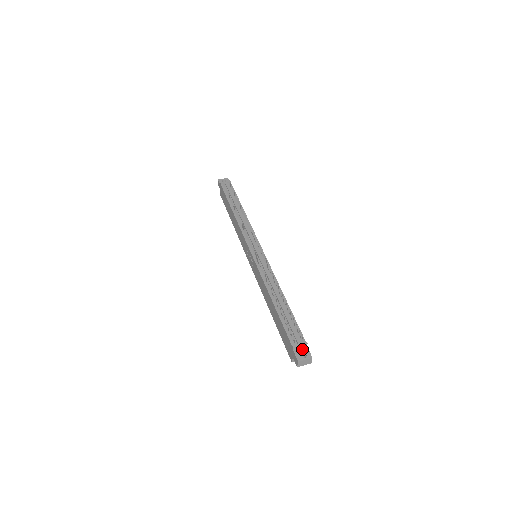
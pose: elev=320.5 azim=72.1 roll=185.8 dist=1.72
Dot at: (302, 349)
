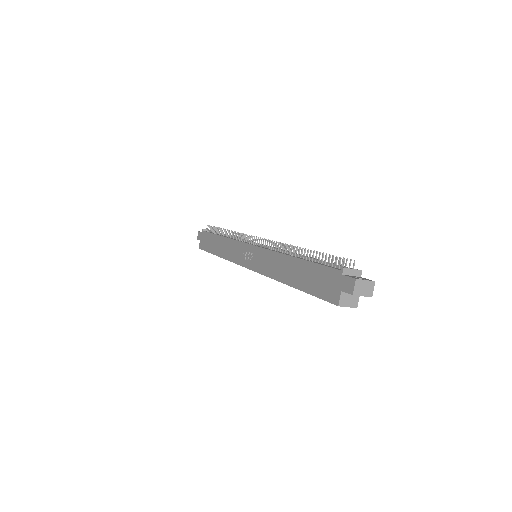
Dot at: (355, 276)
